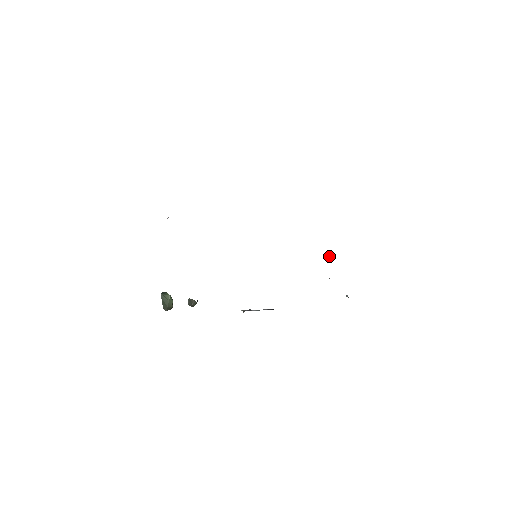
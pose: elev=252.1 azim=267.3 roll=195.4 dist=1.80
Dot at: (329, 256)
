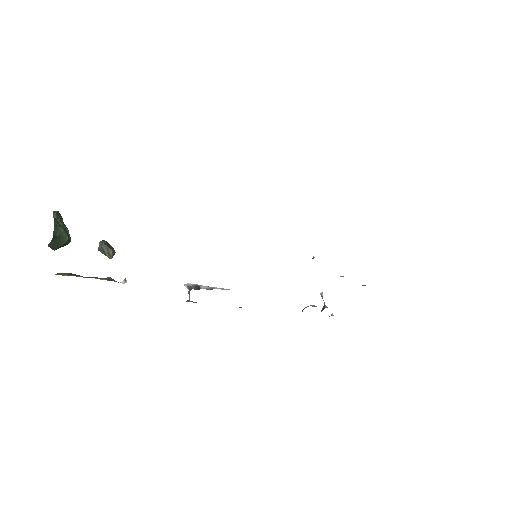
Dot at: occluded
